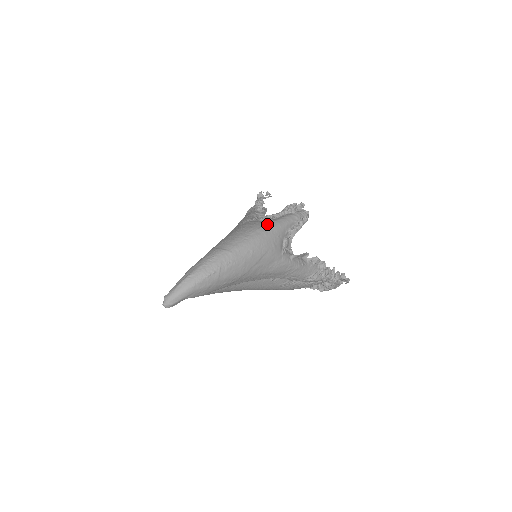
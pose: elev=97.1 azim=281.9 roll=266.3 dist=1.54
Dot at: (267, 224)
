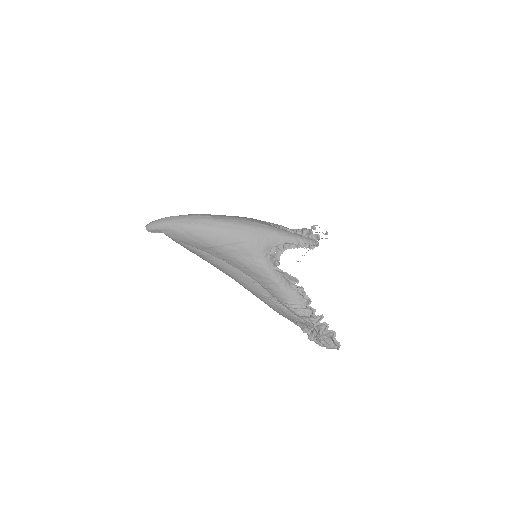
Dot at: (266, 224)
